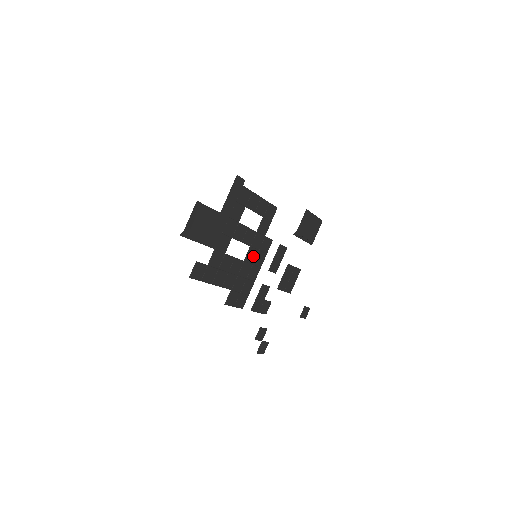
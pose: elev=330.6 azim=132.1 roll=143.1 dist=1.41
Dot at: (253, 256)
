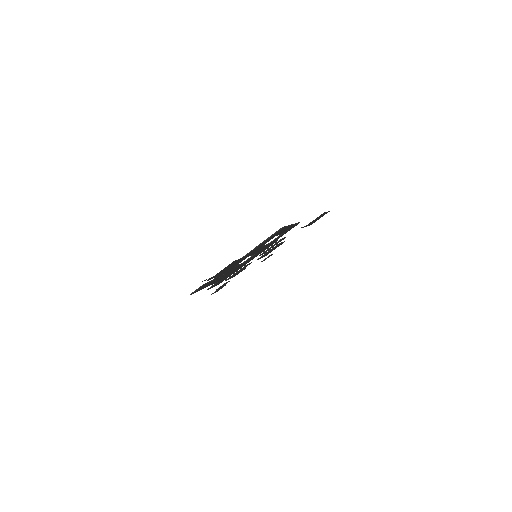
Dot at: (253, 256)
